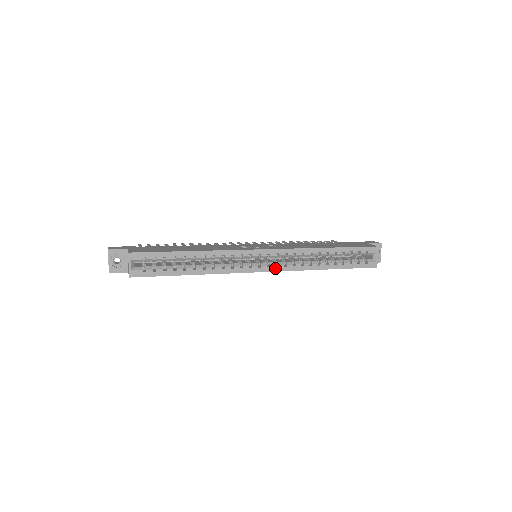
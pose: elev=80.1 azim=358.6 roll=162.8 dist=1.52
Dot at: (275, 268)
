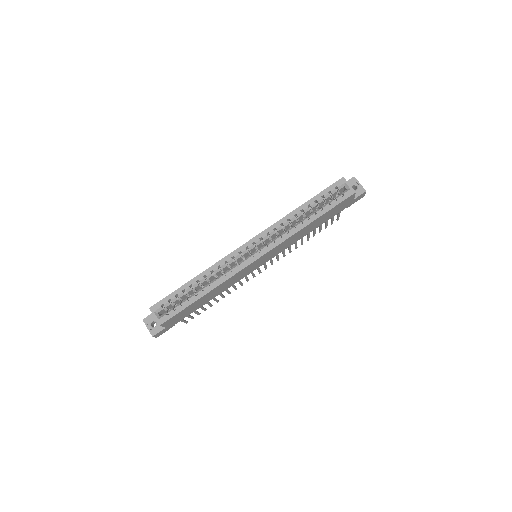
Dot at: (266, 249)
